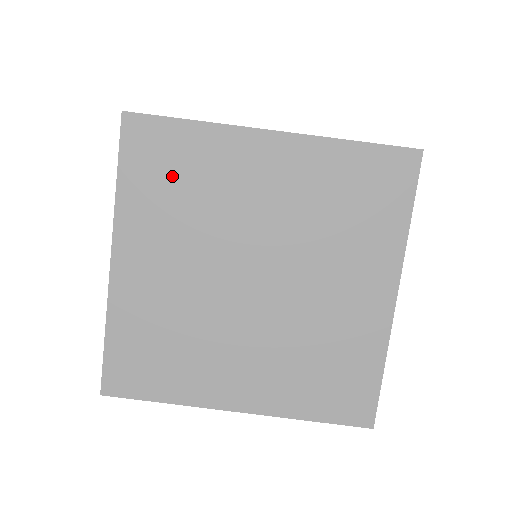
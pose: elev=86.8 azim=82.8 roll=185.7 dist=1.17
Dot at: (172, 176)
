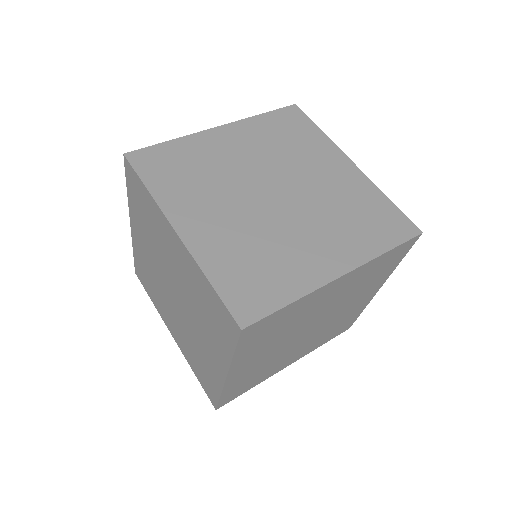
Dot at: (180, 169)
